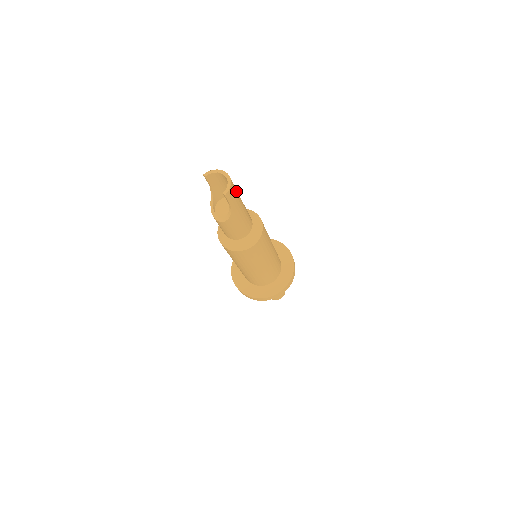
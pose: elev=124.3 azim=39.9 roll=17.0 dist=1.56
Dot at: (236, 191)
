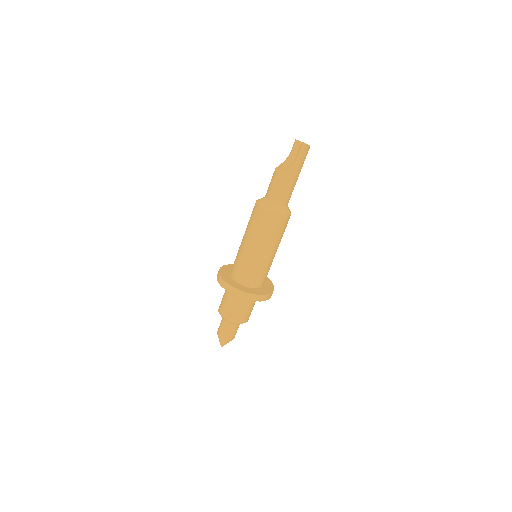
Dot at: (304, 160)
